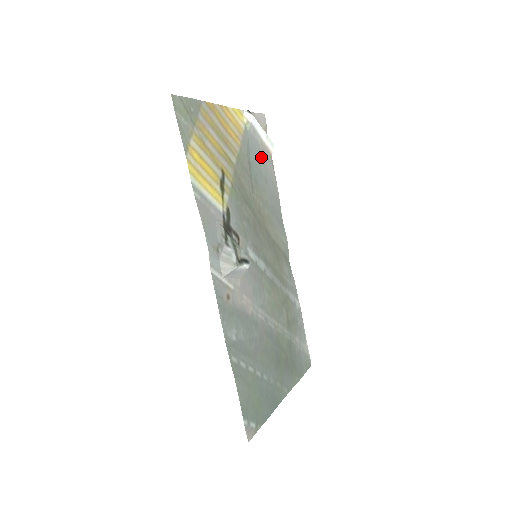
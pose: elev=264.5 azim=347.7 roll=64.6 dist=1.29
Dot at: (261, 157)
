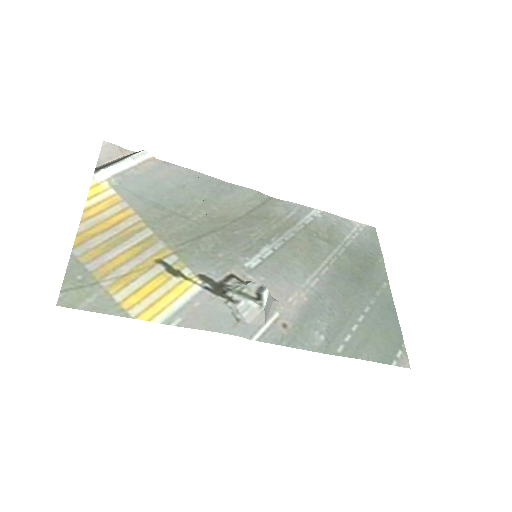
Dot at: (153, 179)
